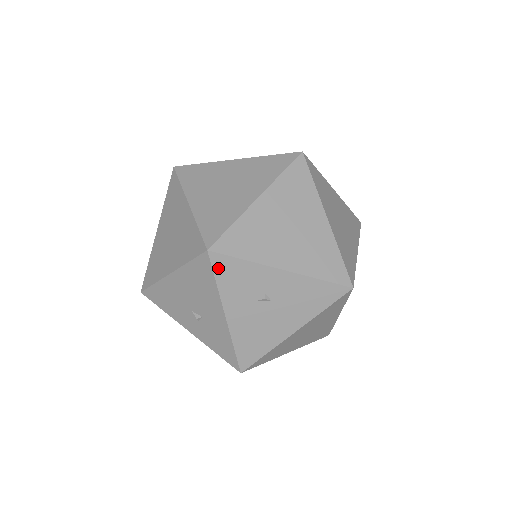
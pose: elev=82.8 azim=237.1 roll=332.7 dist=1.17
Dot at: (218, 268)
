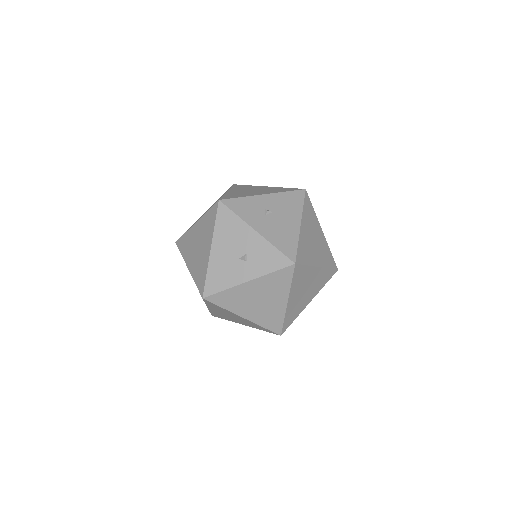
Dot at: (231, 207)
